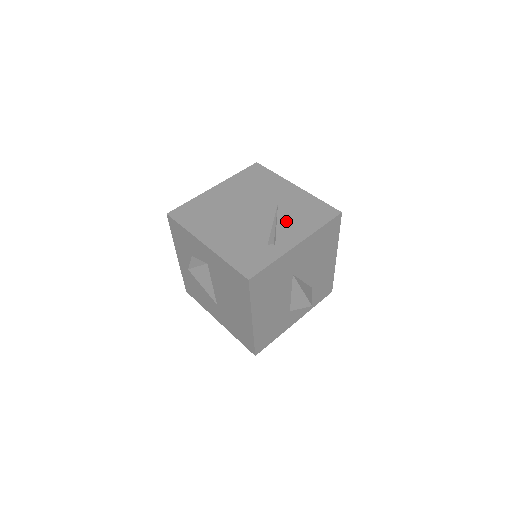
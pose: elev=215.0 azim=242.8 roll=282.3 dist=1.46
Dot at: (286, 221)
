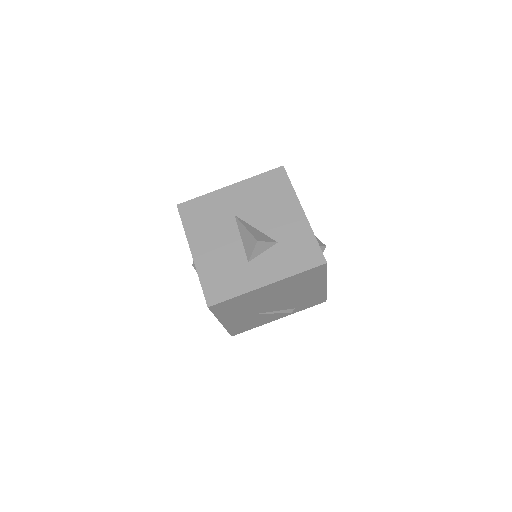
Dot at: occluded
